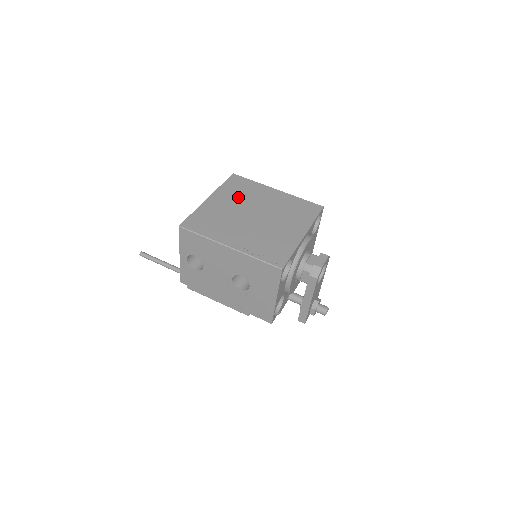
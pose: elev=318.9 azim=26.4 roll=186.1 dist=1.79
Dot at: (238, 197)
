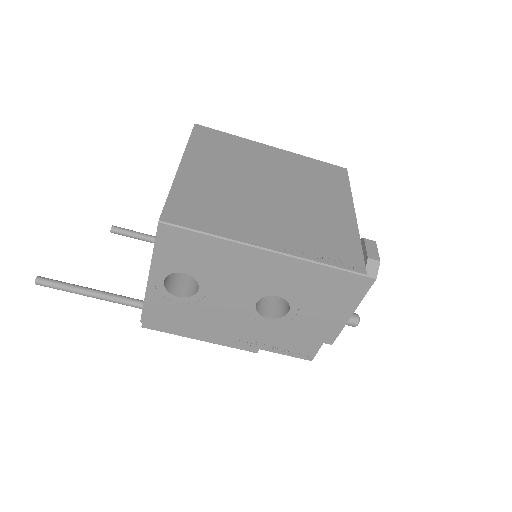
Dot at: (226, 161)
